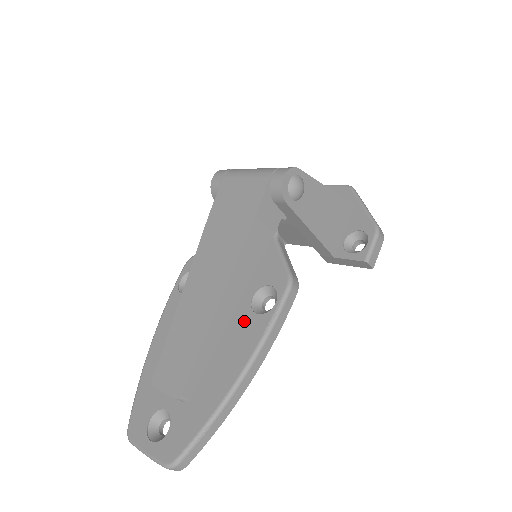
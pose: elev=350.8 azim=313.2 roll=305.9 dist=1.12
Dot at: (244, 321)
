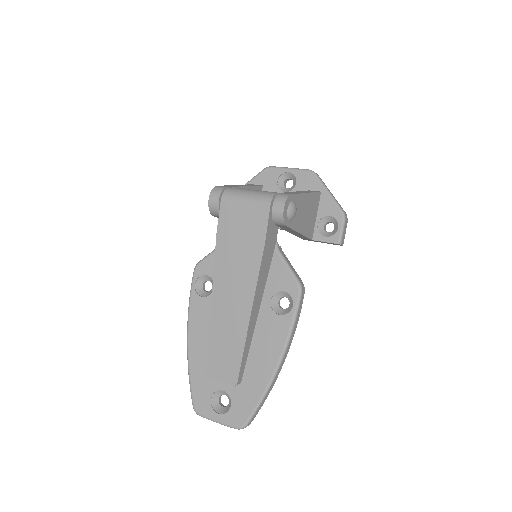
Dot at: (269, 321)
